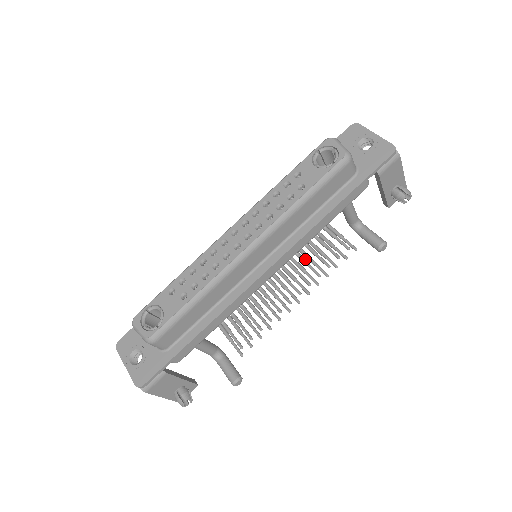
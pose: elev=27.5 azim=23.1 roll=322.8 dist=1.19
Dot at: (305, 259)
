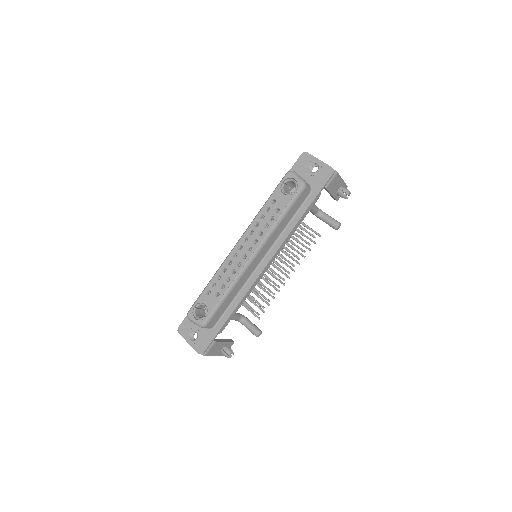
Dot at: (288, 249)
